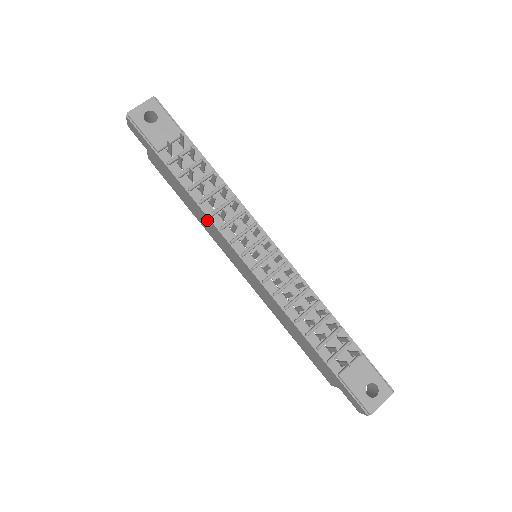
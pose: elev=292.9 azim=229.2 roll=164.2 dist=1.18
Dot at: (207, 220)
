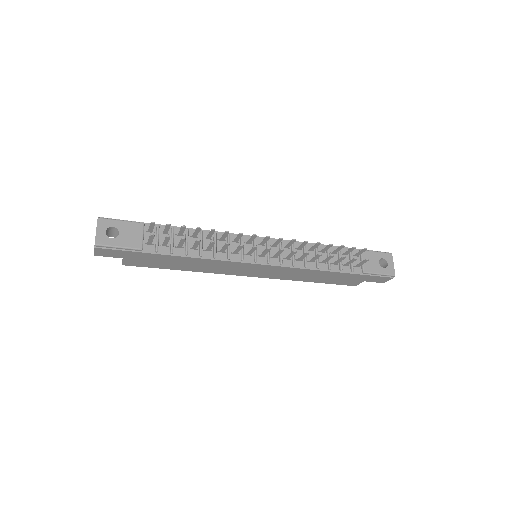
Dot at: (212, 263)
